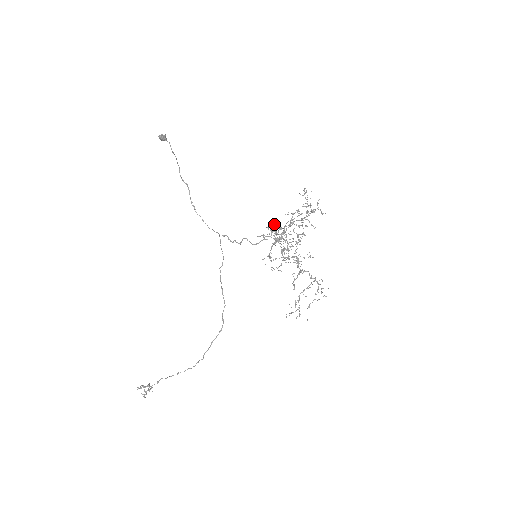
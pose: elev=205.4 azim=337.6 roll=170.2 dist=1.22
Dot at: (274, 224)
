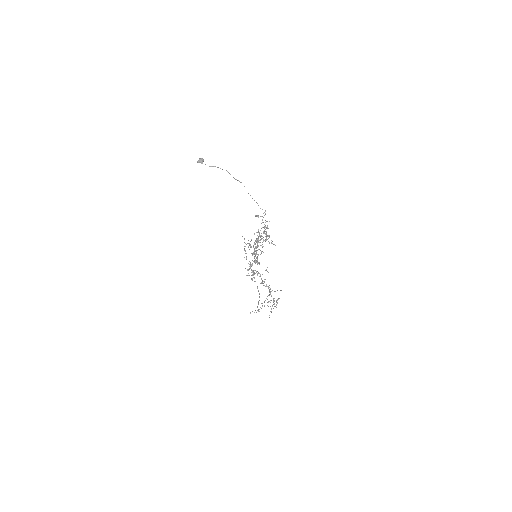
Dot at: occluded
